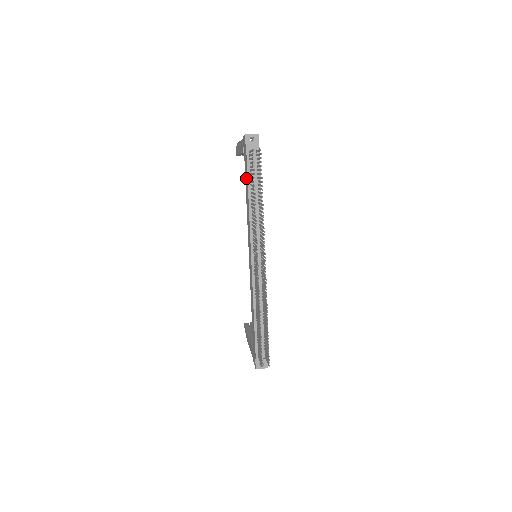
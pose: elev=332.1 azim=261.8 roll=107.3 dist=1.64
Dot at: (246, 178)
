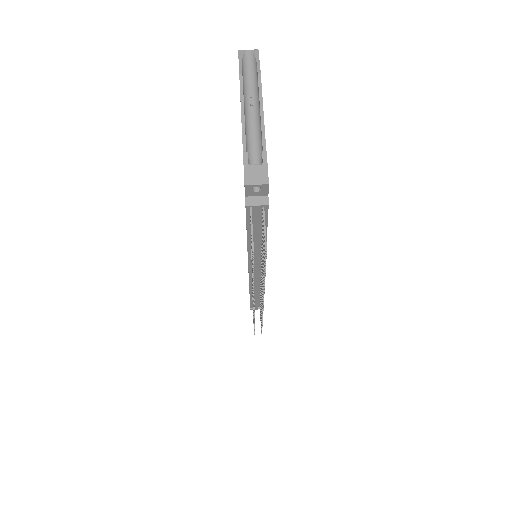
Dot at: occluded
